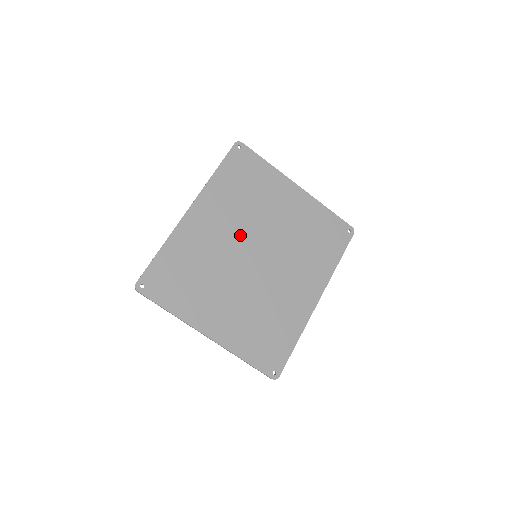
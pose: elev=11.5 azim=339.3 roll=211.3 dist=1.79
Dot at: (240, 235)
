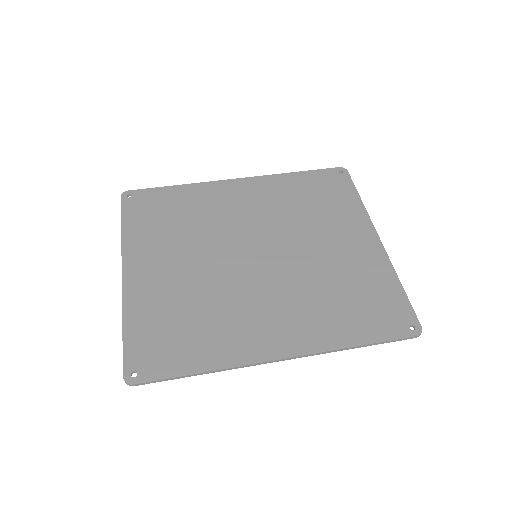
Dot at: (260, 228)
